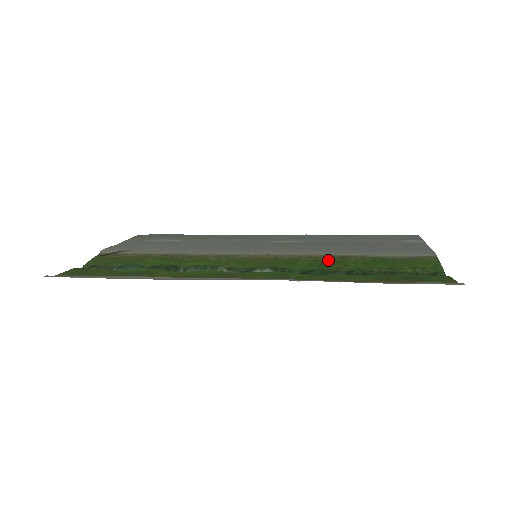
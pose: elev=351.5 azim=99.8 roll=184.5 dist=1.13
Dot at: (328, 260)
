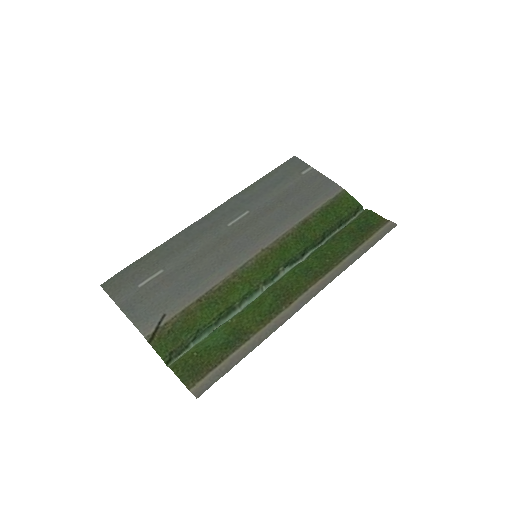
Dot at: (301, 232)
